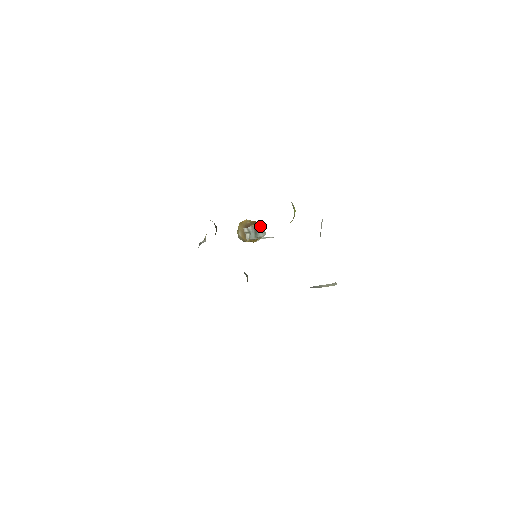
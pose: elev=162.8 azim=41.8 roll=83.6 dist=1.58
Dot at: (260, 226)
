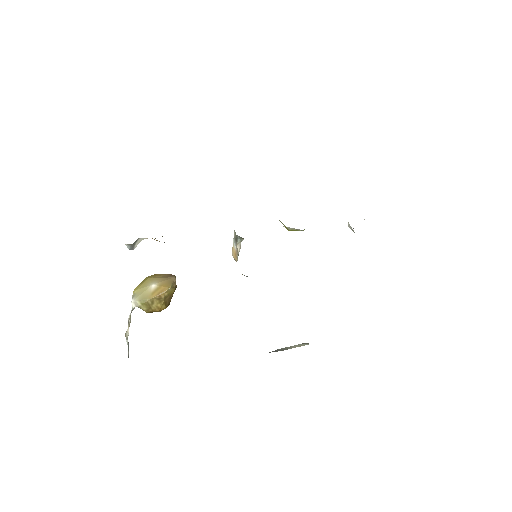
Dot at: (232, 250)
